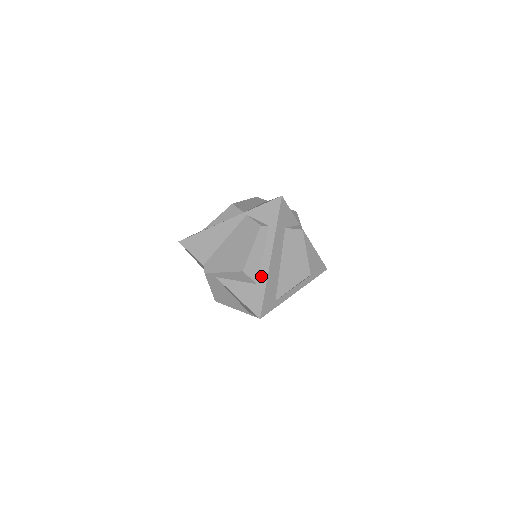
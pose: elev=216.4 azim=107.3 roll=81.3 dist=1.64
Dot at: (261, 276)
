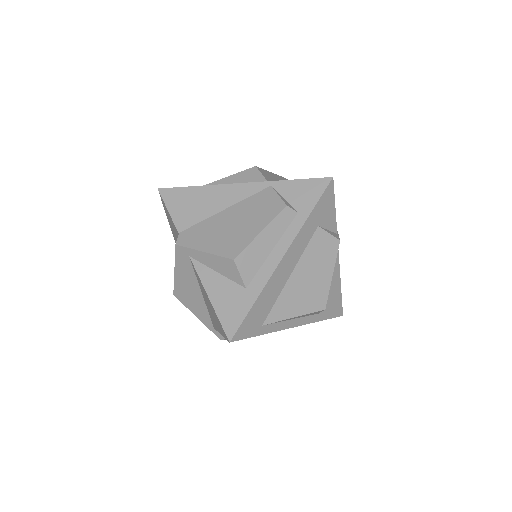
Dot at: (257, 279)
